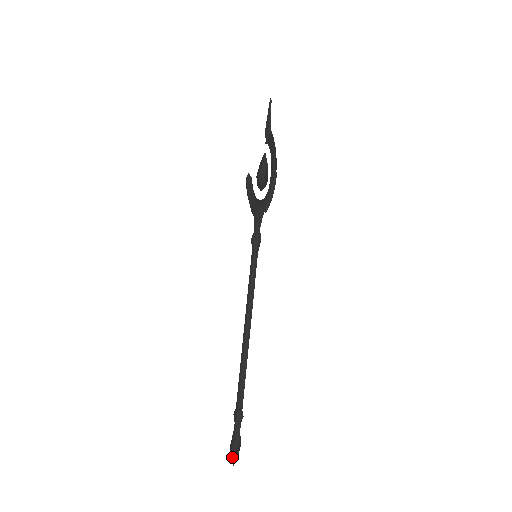
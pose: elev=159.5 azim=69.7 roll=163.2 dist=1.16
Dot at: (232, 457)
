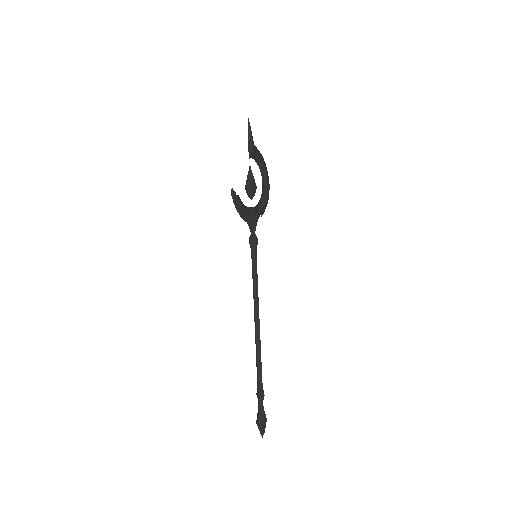
Dot at: (259, 430)
